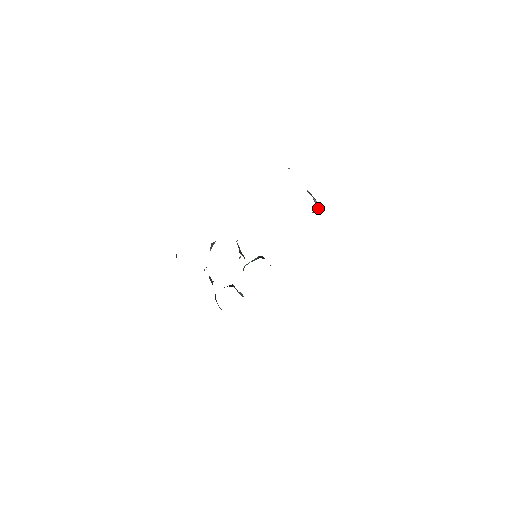
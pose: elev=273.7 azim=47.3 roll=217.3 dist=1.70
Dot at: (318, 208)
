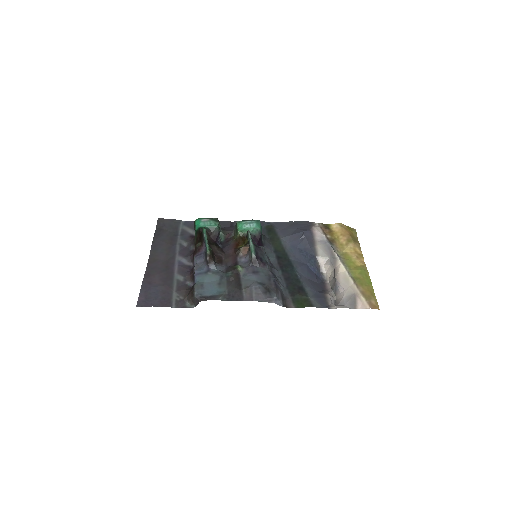
Dot at: (327, 279)
